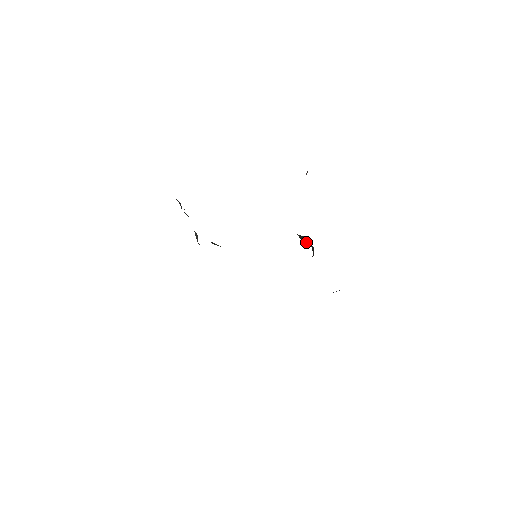
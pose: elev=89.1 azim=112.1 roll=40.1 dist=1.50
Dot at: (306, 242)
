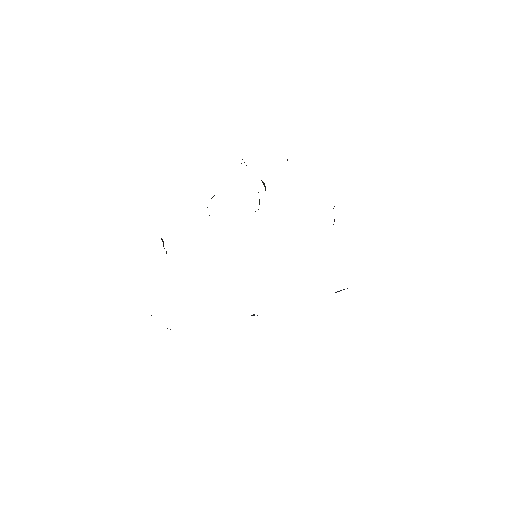
Dot at: occluded
